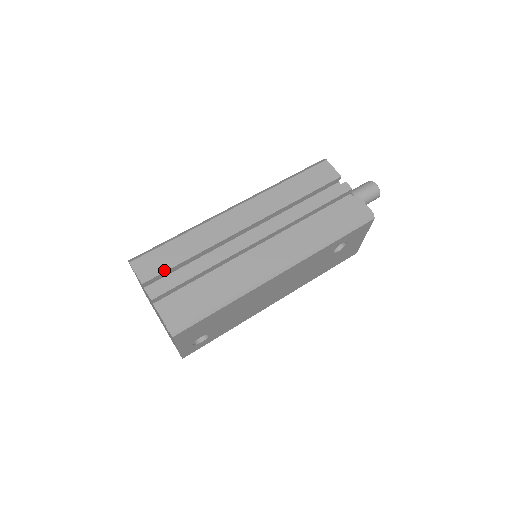
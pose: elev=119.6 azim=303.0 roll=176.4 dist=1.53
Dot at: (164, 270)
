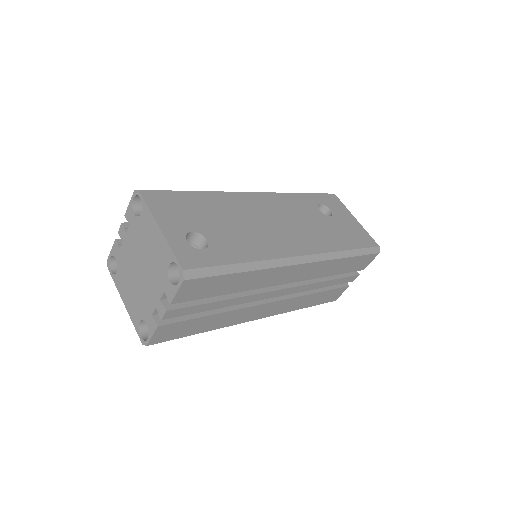
Dot at: occluded
